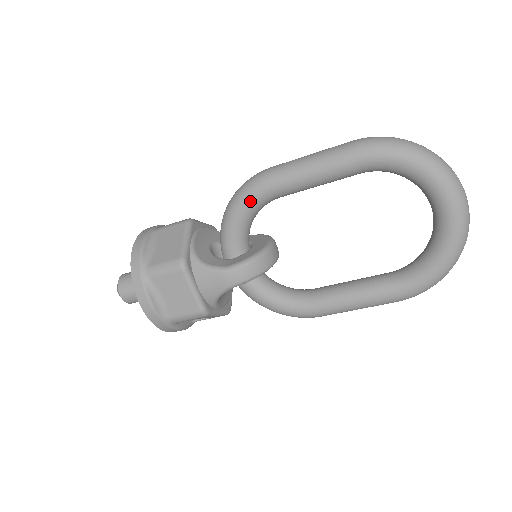
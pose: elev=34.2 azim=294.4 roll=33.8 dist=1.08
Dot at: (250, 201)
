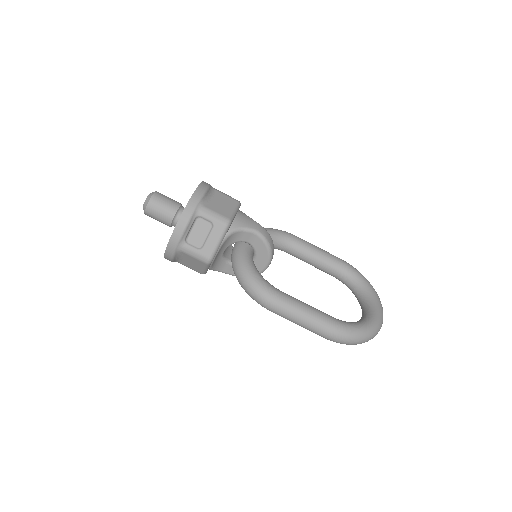
Dot at: (281, 232)
